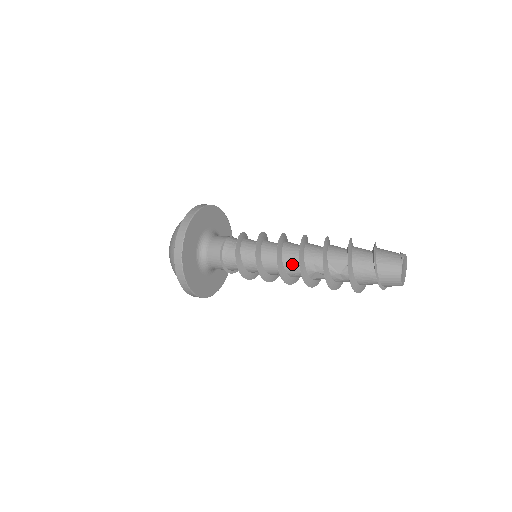
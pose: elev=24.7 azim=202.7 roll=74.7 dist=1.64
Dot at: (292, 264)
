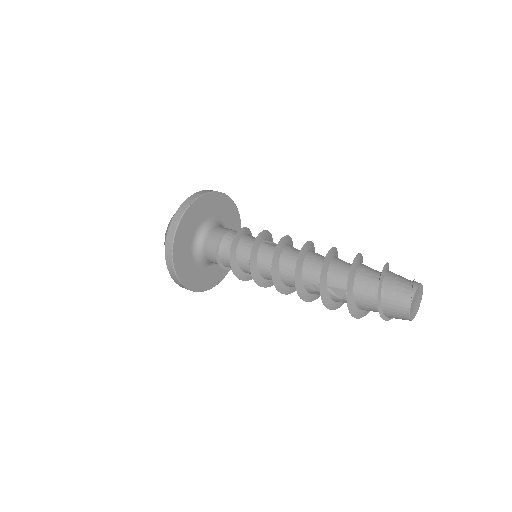
Dot at: (290, 279)
